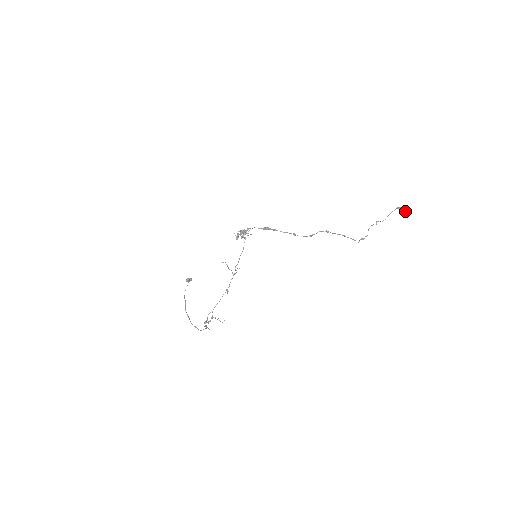
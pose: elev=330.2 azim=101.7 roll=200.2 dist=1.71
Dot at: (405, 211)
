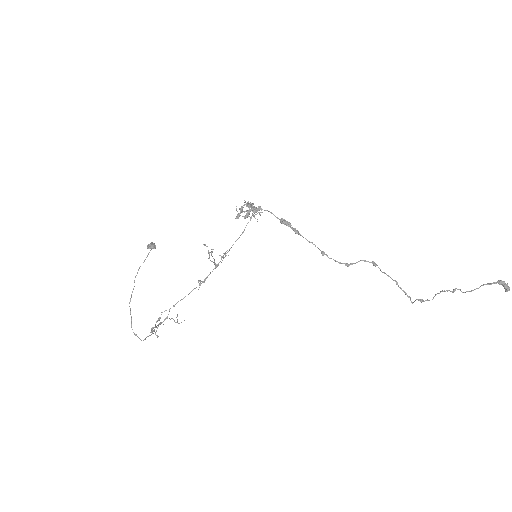
Dot at: (507, 291)
